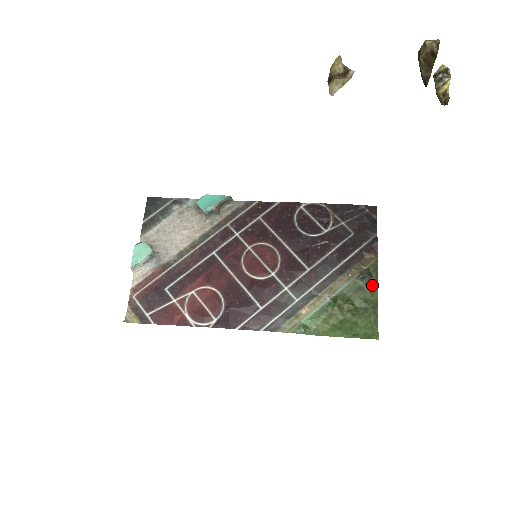
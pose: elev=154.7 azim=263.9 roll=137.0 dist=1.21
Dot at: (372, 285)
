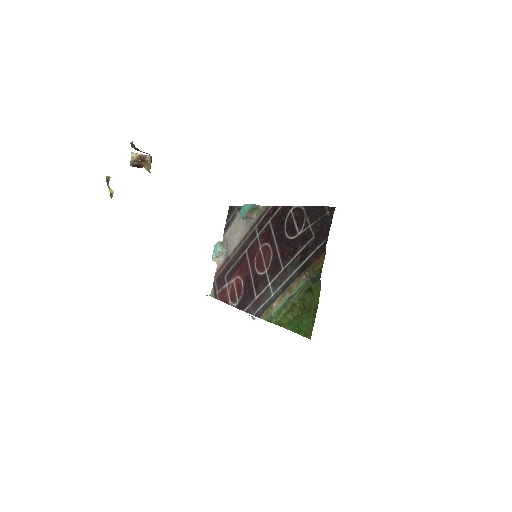
Dot at: (317, 288)
